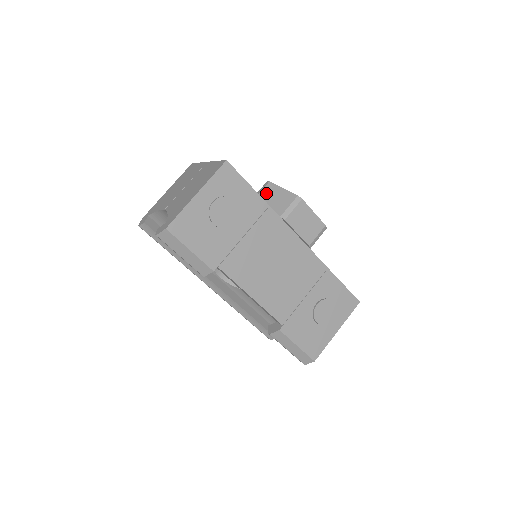
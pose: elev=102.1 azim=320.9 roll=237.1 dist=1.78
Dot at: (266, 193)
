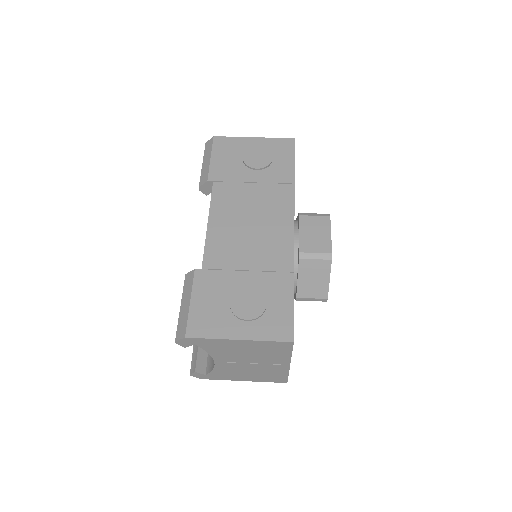
Dot at: occluded
